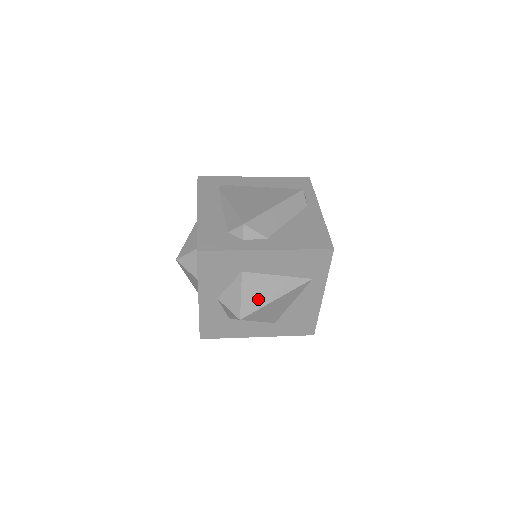
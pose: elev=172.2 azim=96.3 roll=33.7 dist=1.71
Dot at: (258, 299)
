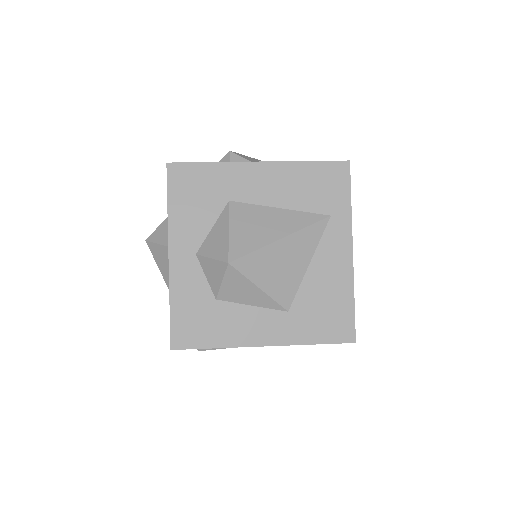
Dot at: (254, 236)
